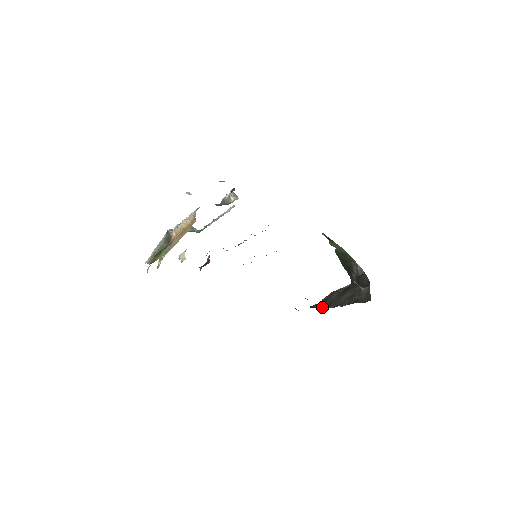
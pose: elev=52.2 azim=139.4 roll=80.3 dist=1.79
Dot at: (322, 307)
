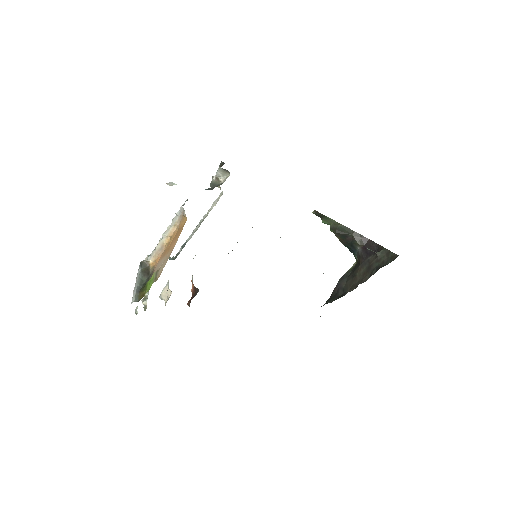
Dot at: (337, 298)
